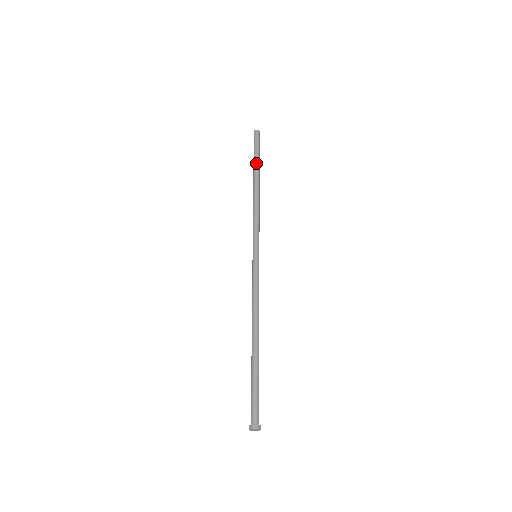
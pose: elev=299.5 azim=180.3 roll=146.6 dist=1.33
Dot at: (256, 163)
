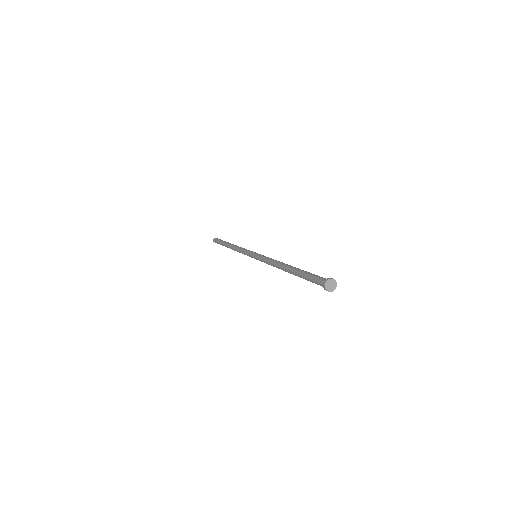
Dot at: (225, 241)
